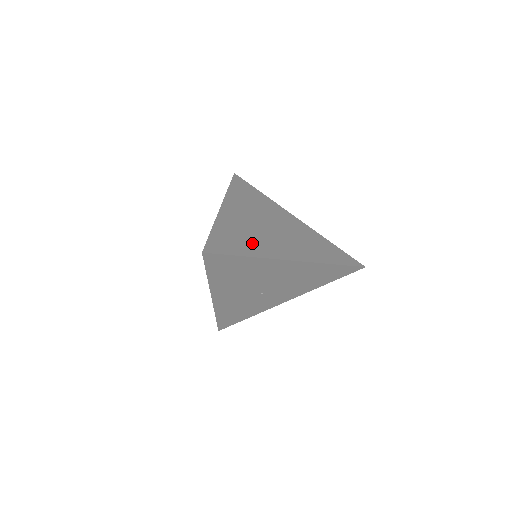
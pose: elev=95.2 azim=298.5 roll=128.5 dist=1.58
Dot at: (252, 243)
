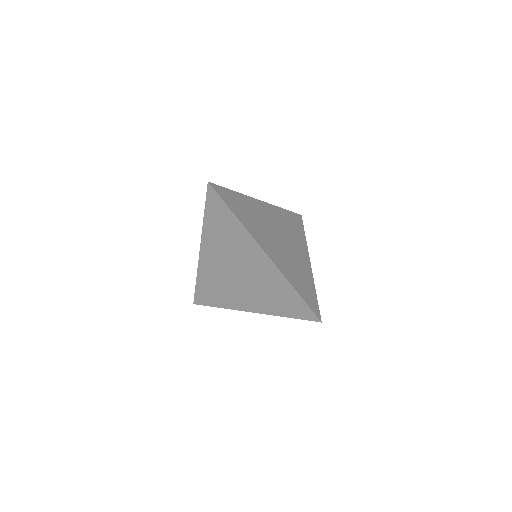
Dot at: (250, 220)
